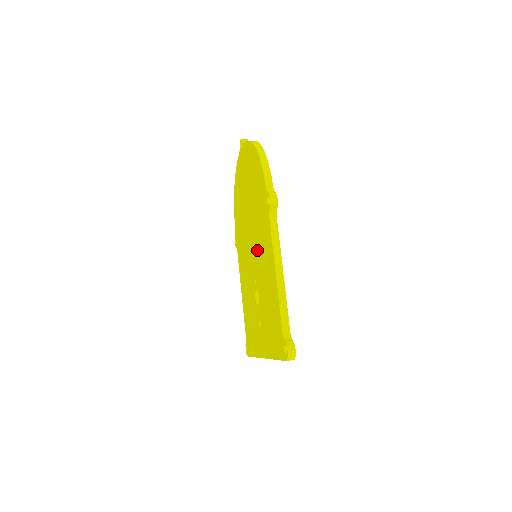
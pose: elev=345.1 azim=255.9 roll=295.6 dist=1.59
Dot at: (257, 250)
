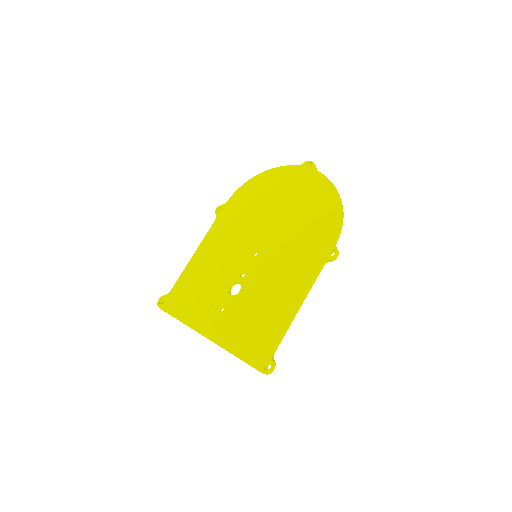
Dot at: (271, 260)
